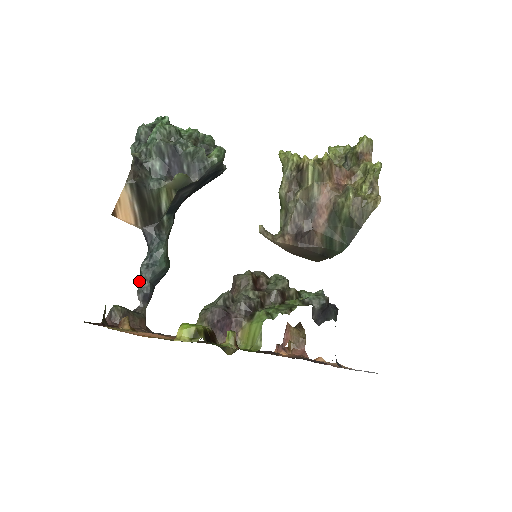
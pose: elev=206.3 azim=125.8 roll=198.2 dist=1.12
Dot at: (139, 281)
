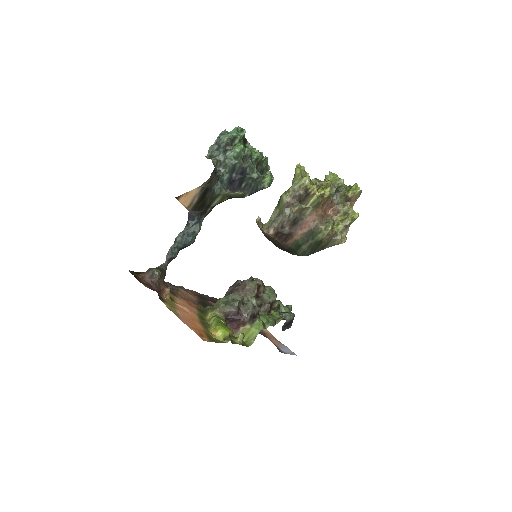
Dot at: (172, 247)
